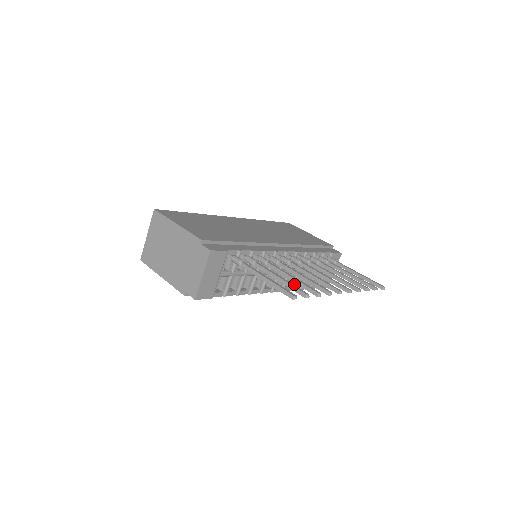
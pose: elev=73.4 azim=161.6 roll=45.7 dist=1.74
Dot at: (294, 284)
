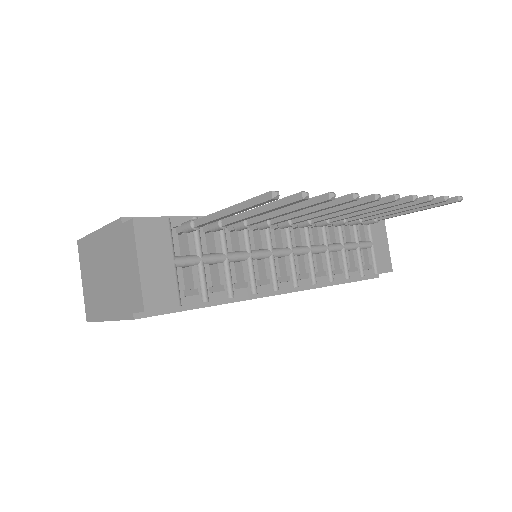
Dot at: (329, 269)
